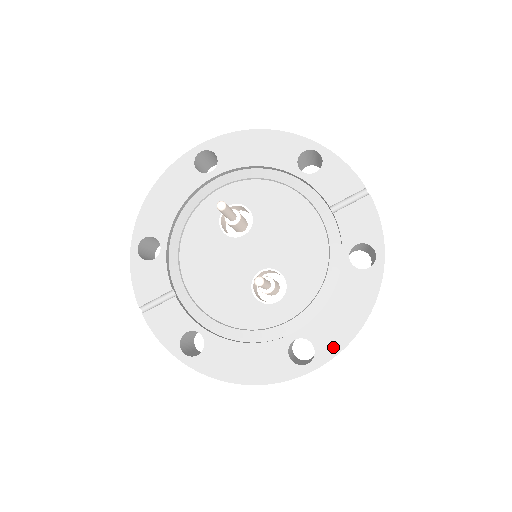
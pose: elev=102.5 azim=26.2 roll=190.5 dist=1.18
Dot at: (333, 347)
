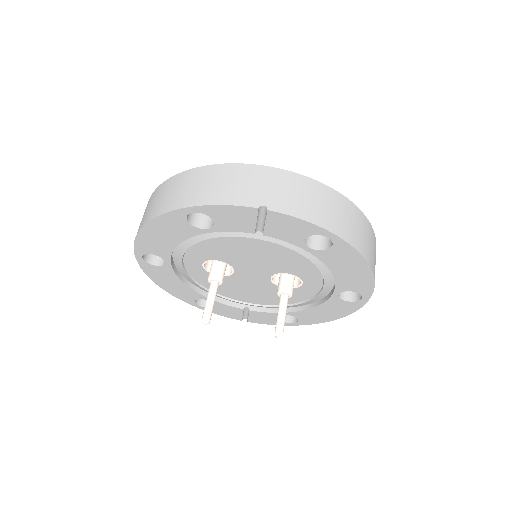
Dot at: (366, 287)
